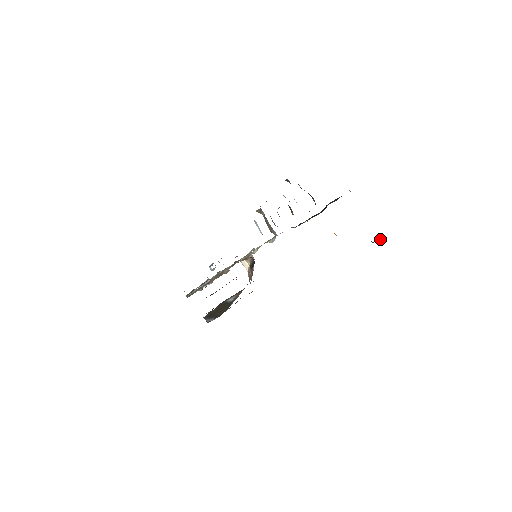
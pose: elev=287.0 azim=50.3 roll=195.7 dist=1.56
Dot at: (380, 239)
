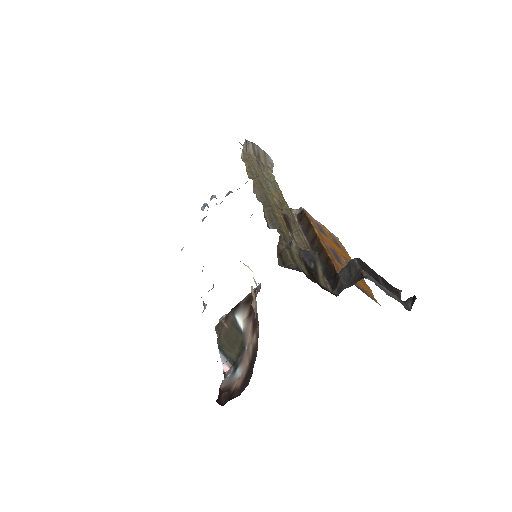
Dot at: (409, 304)
